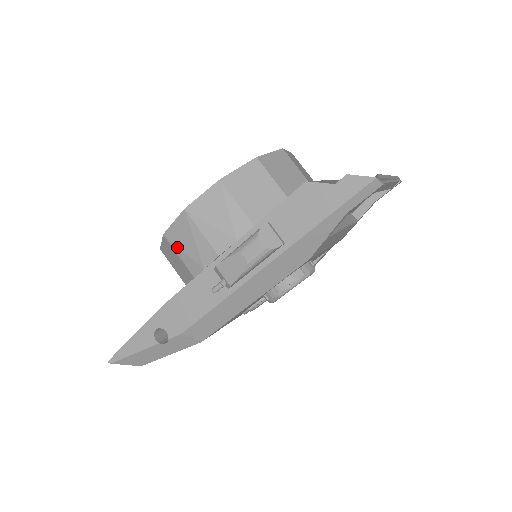
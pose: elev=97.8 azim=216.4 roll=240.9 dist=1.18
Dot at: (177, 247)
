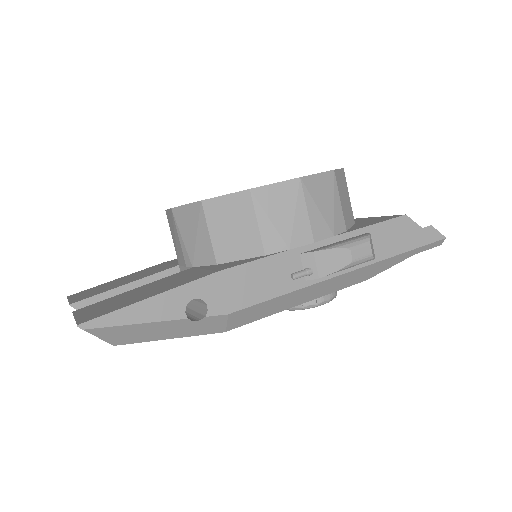
Dot at: (263, 211)
